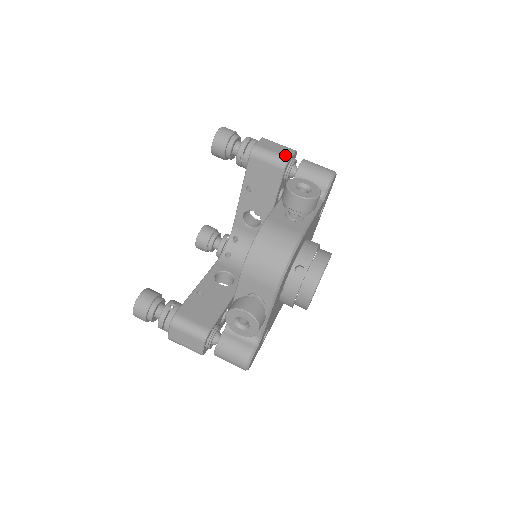
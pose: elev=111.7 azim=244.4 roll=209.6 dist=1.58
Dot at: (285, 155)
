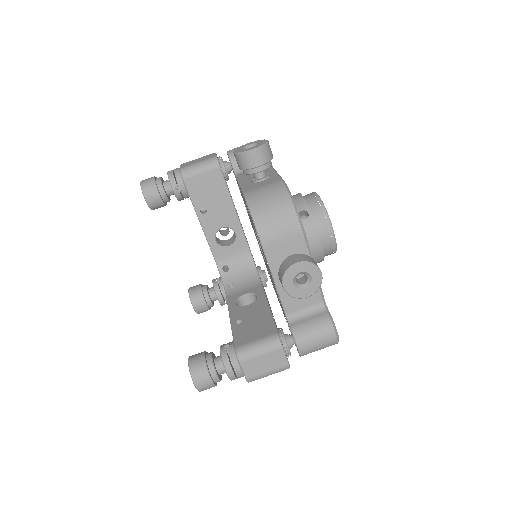
Dot at: (210, 157)
